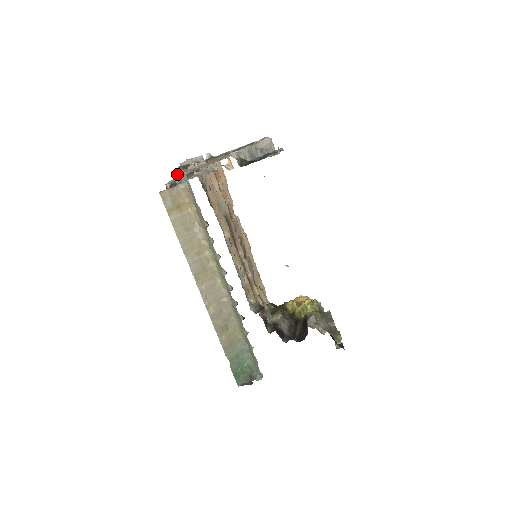
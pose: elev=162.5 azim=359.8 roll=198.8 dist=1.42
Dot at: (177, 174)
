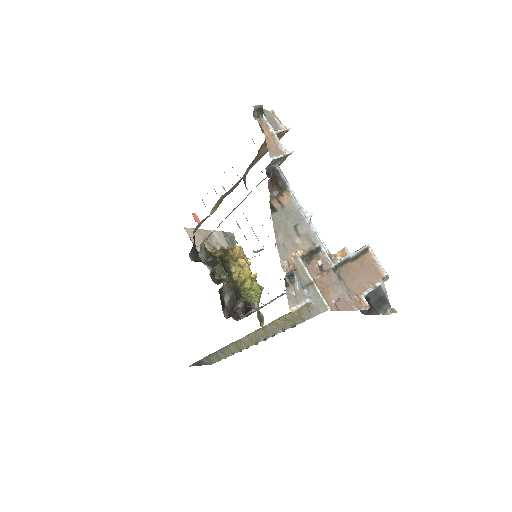
Dot at: (307, 277)
